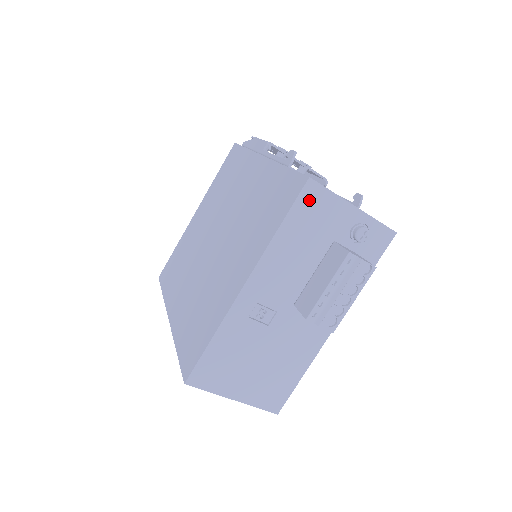
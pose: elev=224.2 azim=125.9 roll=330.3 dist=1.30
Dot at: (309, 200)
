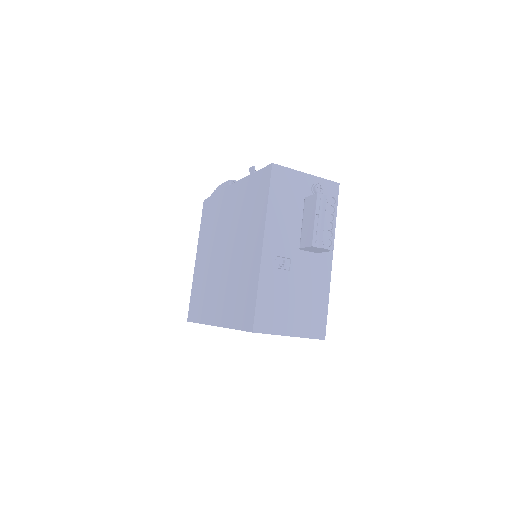
Dot at: (278, 177)
